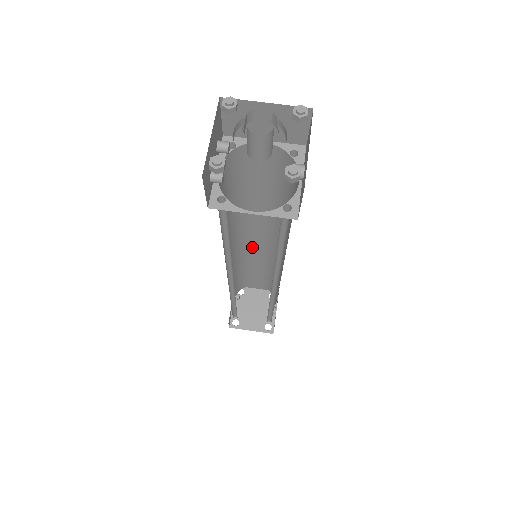
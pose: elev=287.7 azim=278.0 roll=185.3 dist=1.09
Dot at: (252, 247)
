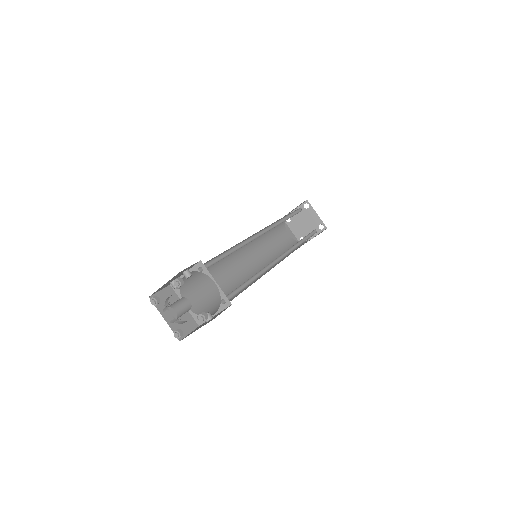
Dot at: occluded
